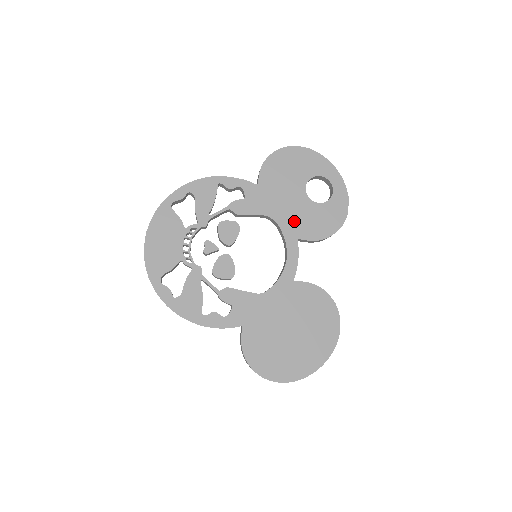
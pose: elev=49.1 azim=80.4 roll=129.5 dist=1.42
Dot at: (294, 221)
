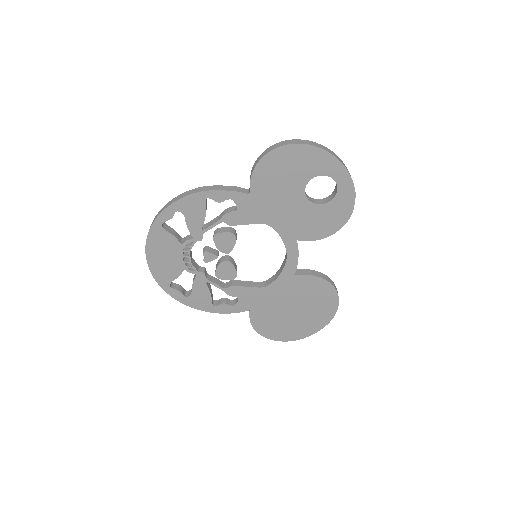
Dot at: (293, 225)
